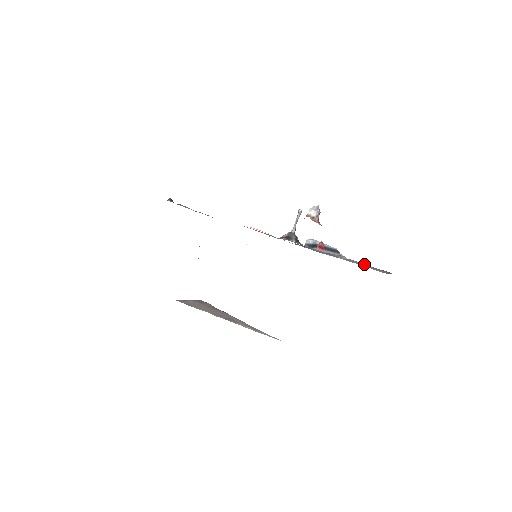
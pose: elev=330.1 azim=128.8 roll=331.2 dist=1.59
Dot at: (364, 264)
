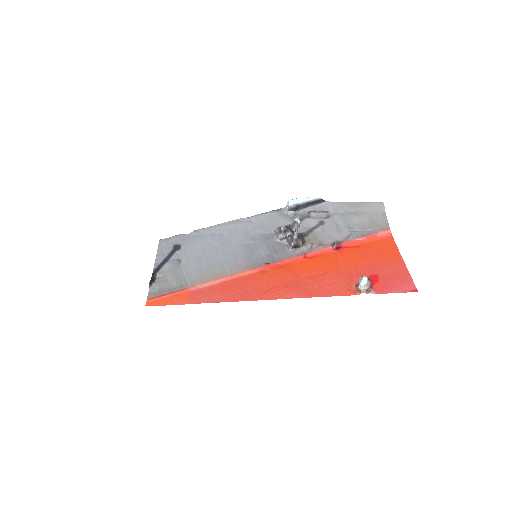
Dot at: (354, 204)
